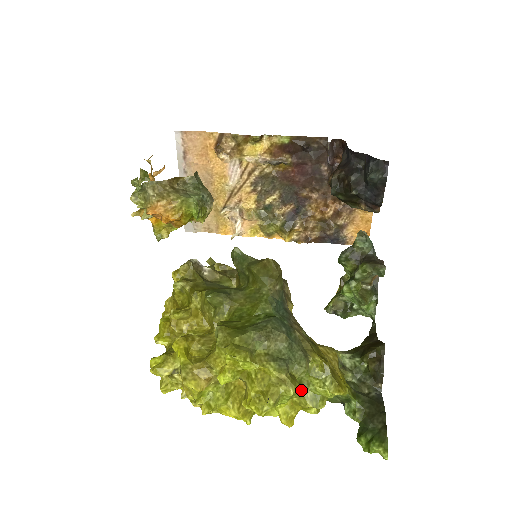
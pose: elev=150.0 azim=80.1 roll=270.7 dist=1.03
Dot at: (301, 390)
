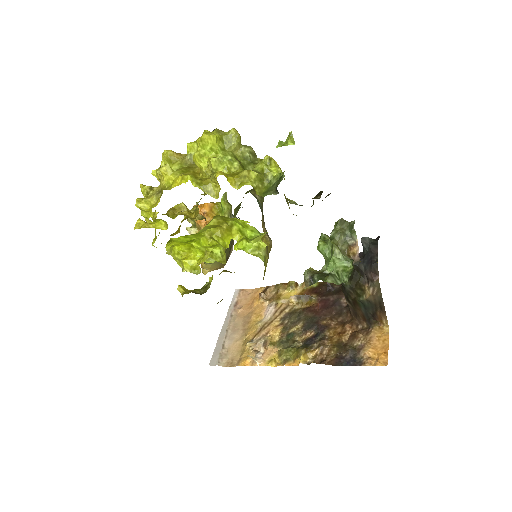
Dot at: (243, 169)
